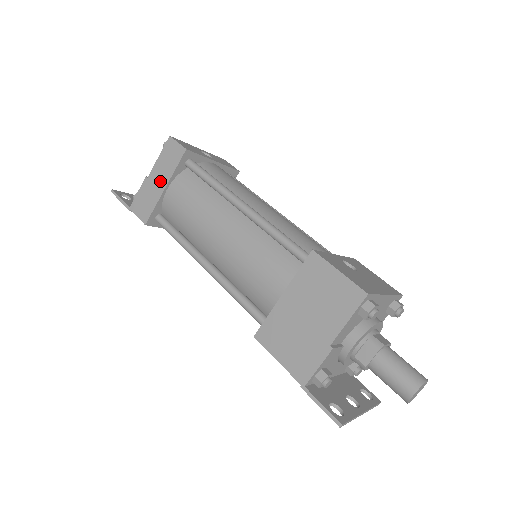
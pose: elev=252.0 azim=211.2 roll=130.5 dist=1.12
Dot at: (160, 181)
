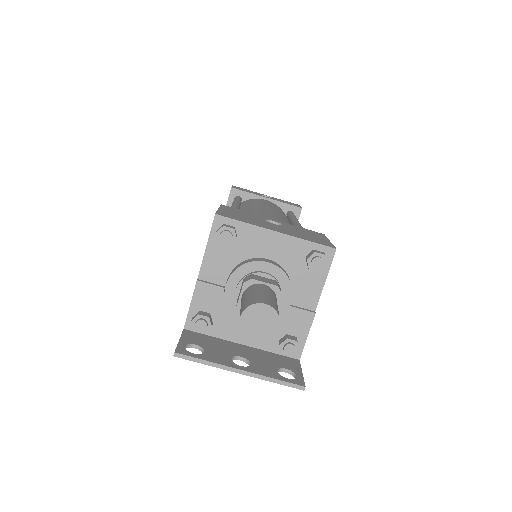
Dot at: occluded
